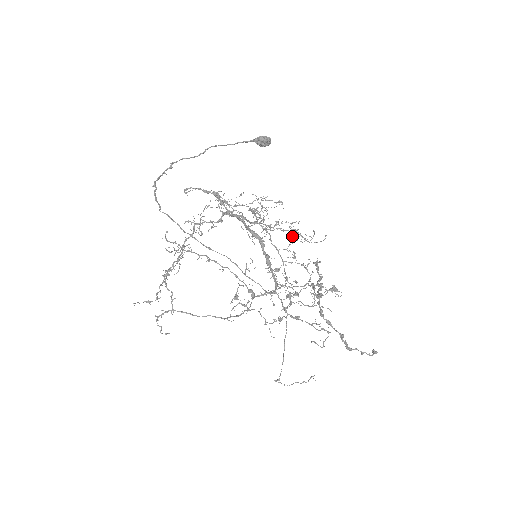
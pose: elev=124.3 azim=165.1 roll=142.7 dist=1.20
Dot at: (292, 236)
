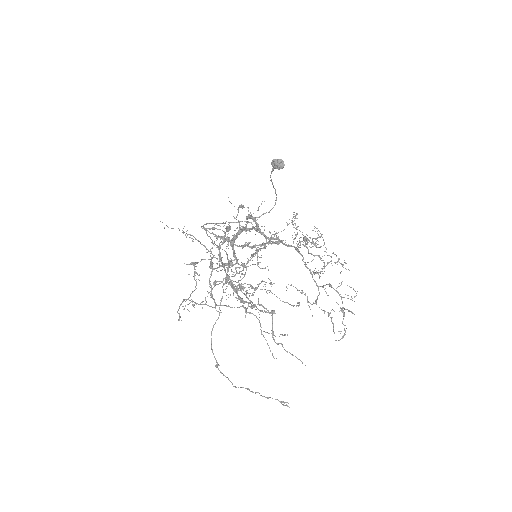
Dot at: (335, 262)
